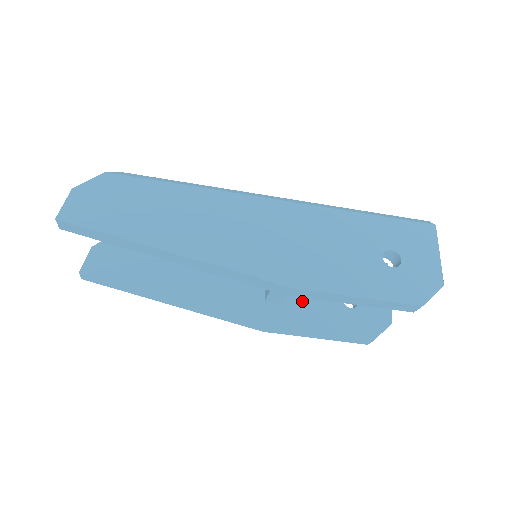
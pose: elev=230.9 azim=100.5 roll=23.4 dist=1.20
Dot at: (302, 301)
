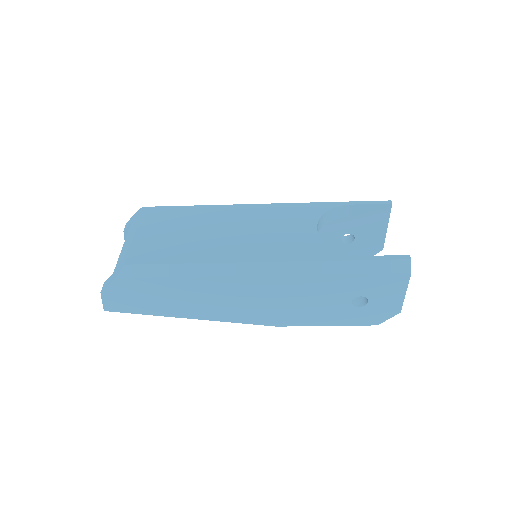
Dot at: occluded
